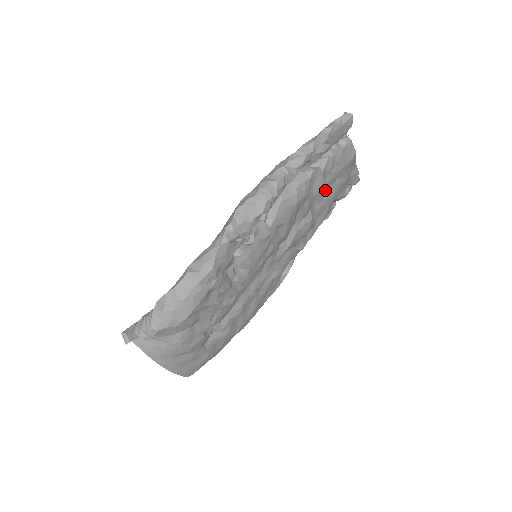
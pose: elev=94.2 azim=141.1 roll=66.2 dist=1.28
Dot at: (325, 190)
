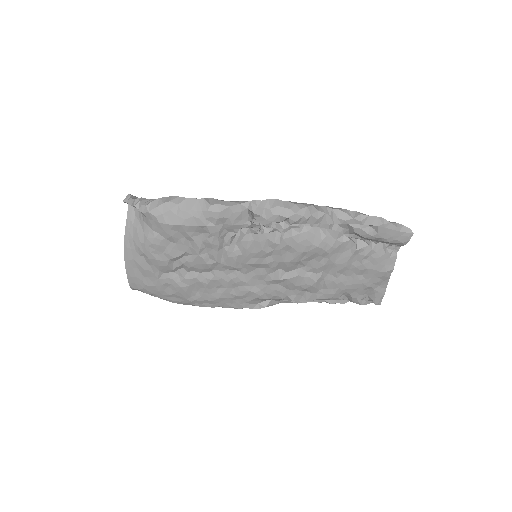
Dot at: (346, 271)
